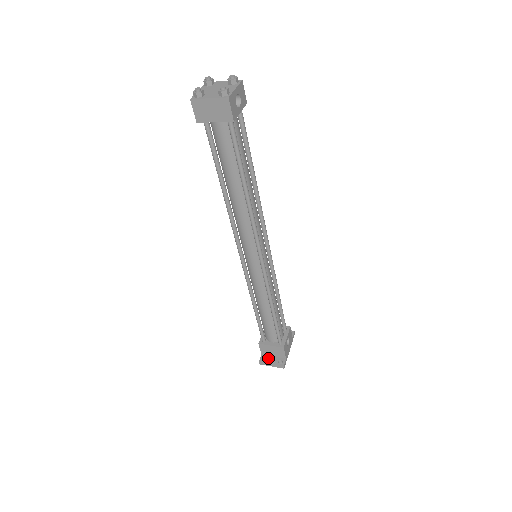
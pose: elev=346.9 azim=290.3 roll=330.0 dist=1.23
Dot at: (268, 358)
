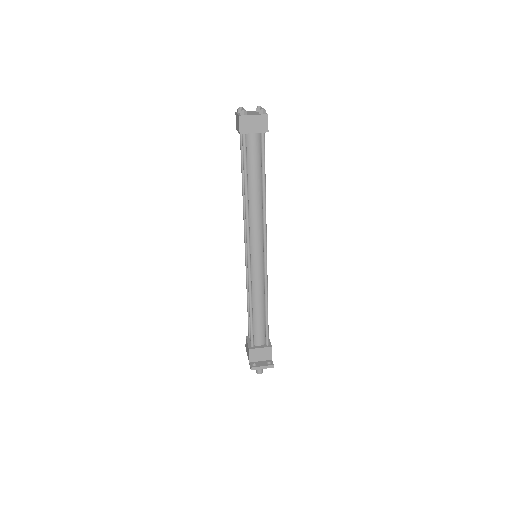
Dot at: (257, 363)
